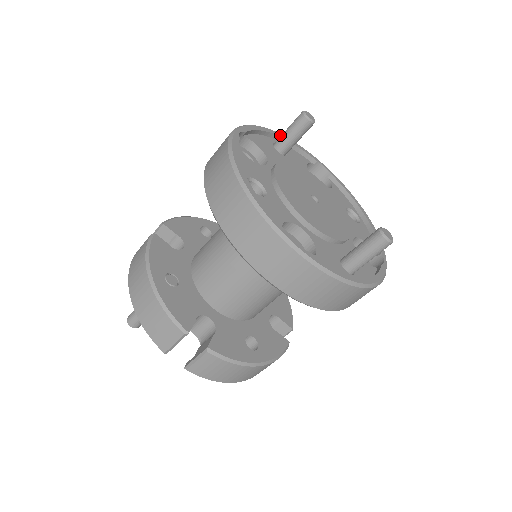
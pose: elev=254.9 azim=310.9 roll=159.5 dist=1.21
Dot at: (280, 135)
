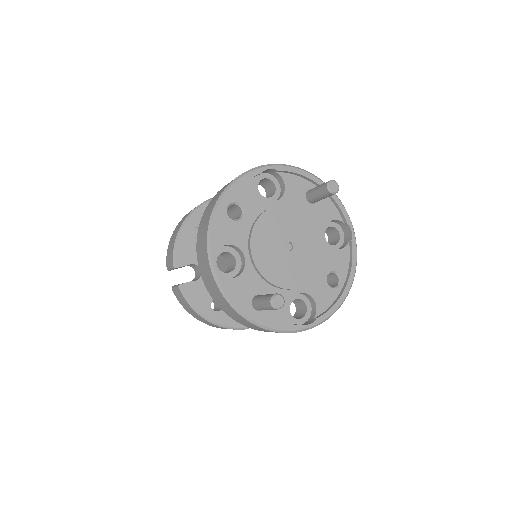
Dot at: occluded
